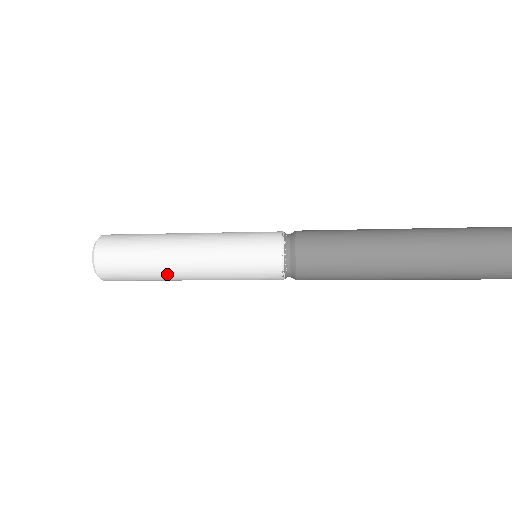
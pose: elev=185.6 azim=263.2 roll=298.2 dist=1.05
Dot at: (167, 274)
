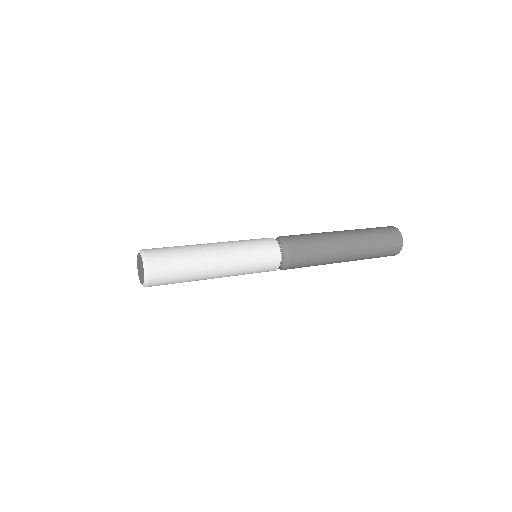
Dot at: (204, 263)
